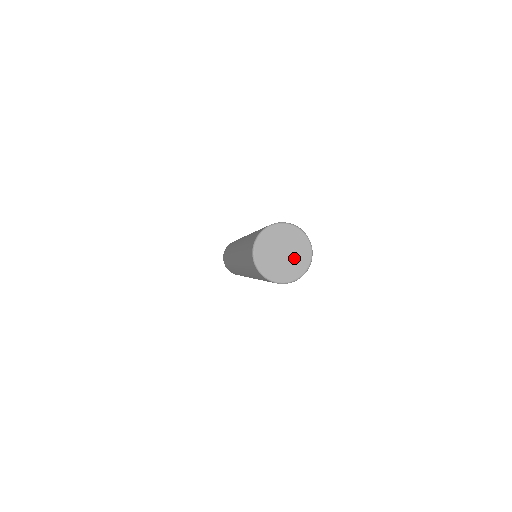
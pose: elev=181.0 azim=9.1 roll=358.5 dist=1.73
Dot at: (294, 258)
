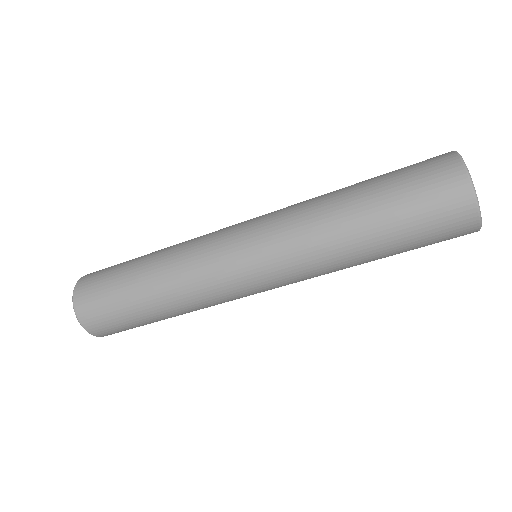
Dot at: occluded
